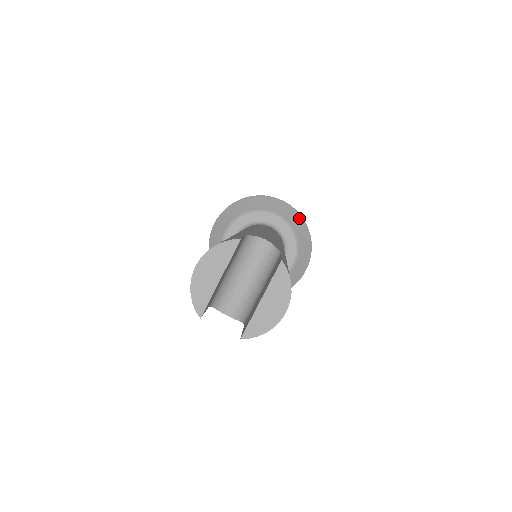
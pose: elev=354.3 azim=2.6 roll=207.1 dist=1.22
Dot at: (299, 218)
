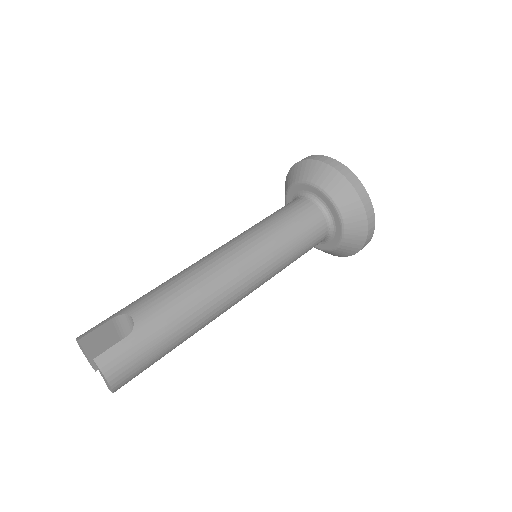
Dot at: (344, 183)
